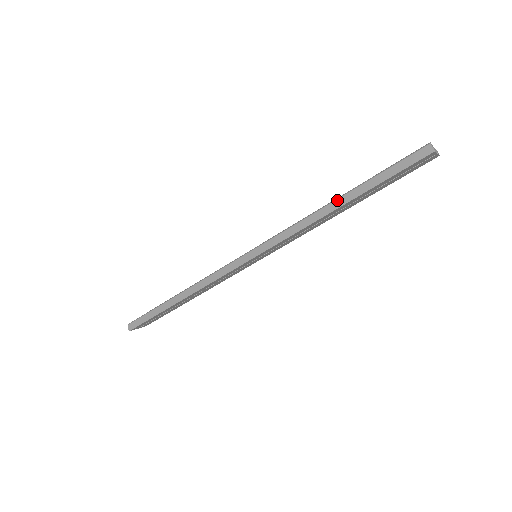
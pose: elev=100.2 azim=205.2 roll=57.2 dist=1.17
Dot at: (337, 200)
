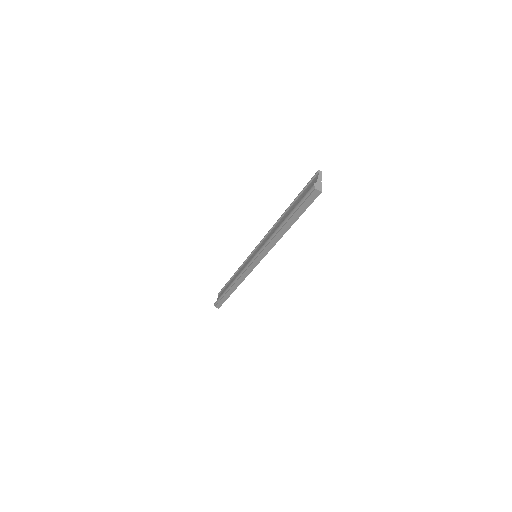
Dot at: (282, 228)
